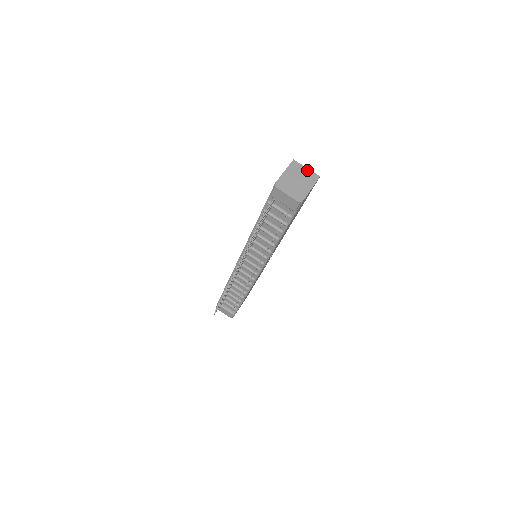
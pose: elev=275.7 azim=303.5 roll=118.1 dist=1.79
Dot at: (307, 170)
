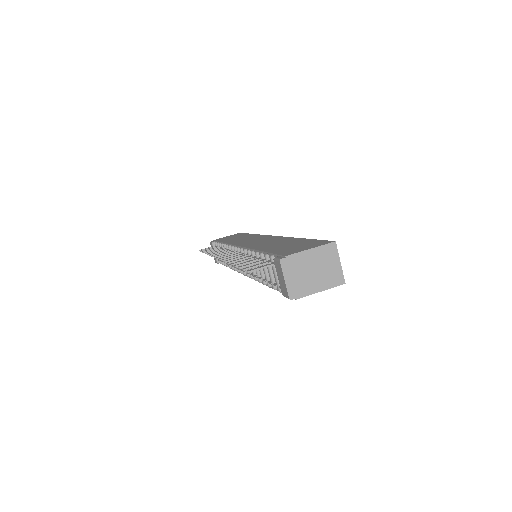
Dot at: (338, 265)
